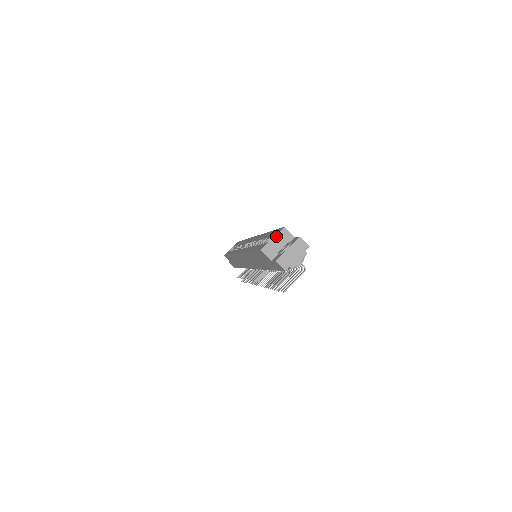
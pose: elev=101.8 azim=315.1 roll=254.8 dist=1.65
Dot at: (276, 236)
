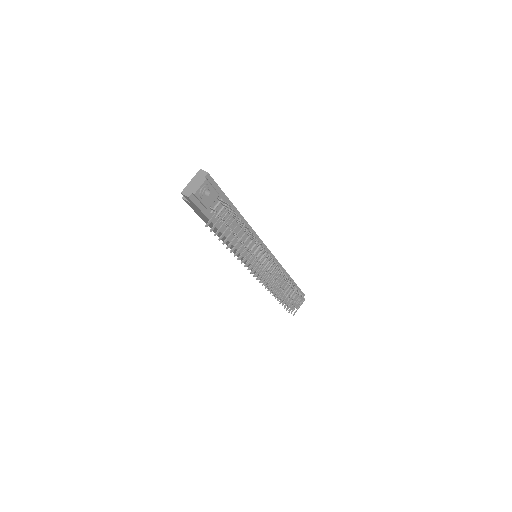
Dot at: occluded
